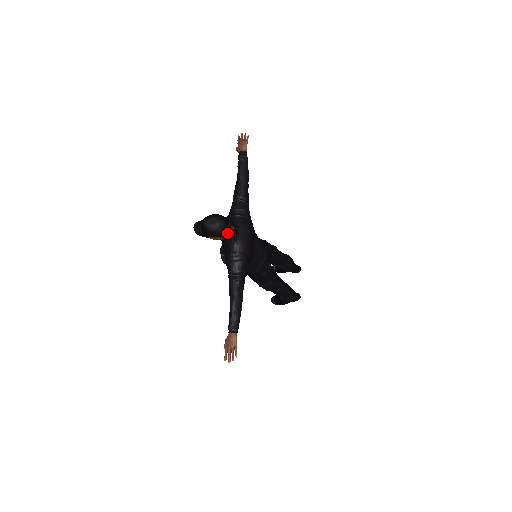
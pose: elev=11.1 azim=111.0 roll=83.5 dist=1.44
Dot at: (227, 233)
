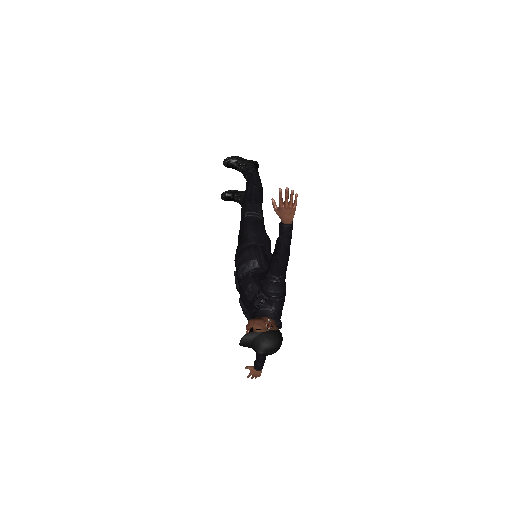
Dot at: occluded
